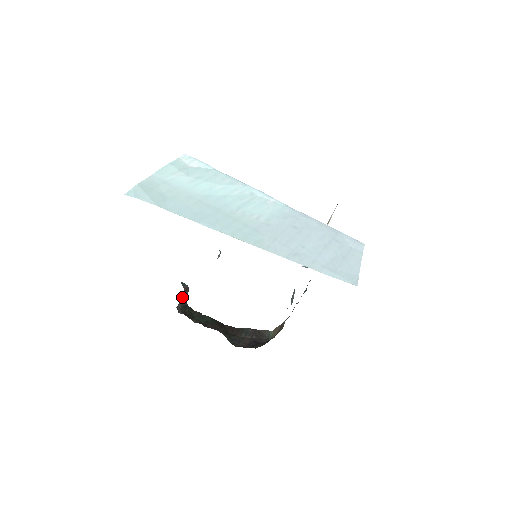
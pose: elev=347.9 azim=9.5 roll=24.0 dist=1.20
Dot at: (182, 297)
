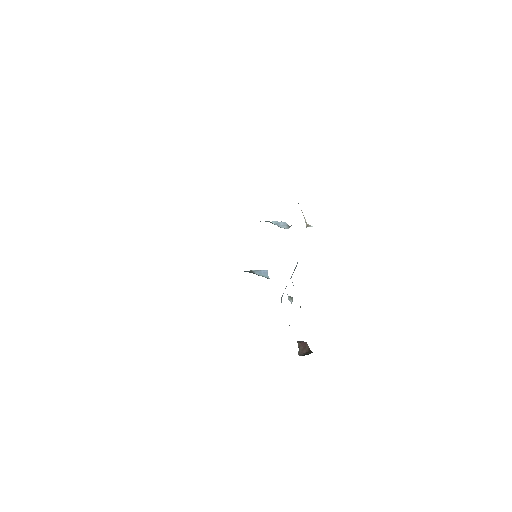
Dot at: (302, 348)
